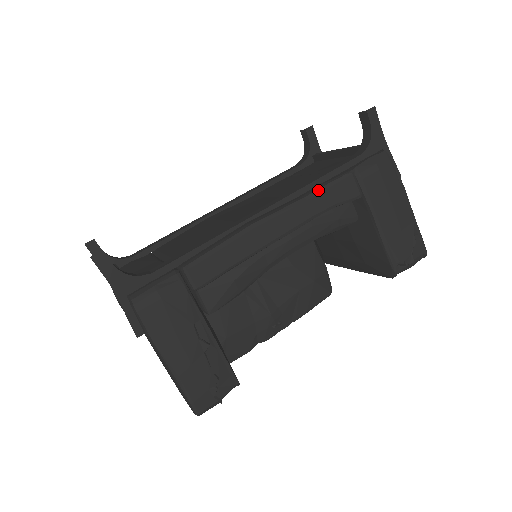
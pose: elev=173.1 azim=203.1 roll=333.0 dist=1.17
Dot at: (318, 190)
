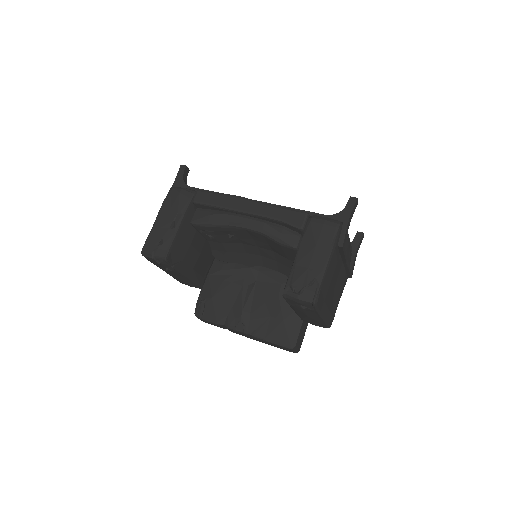
Dot at: (281, 207)
